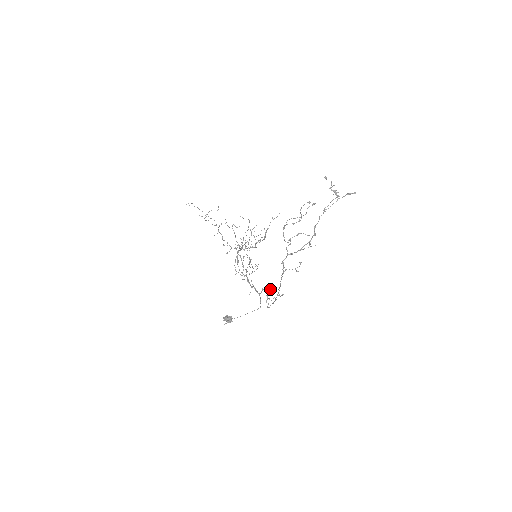
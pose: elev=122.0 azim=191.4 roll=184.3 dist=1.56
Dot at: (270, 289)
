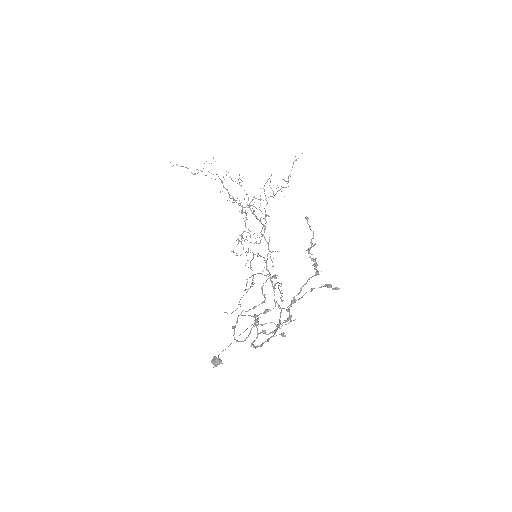
Dot at: (281, 293)
